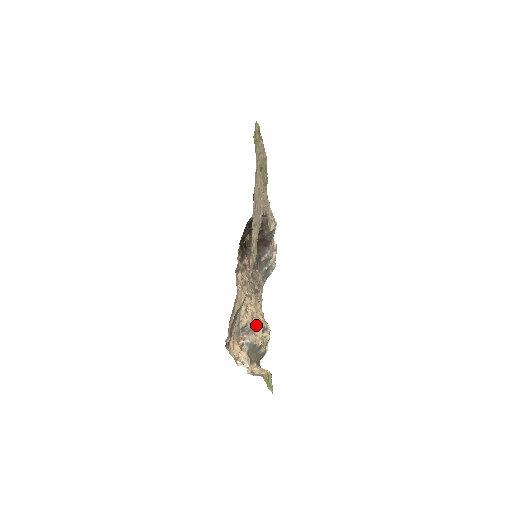
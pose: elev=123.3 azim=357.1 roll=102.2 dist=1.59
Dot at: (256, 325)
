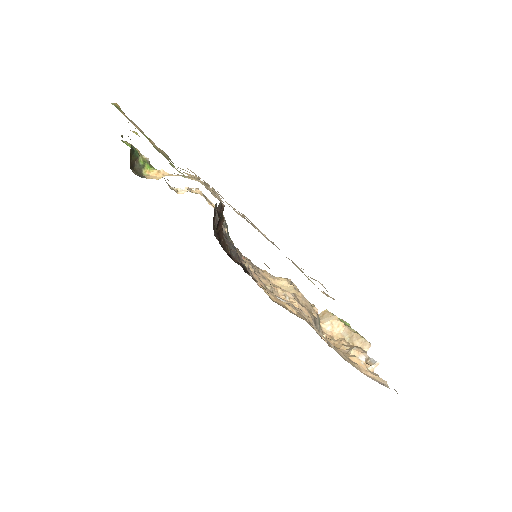
Dot at: (302, 303)
